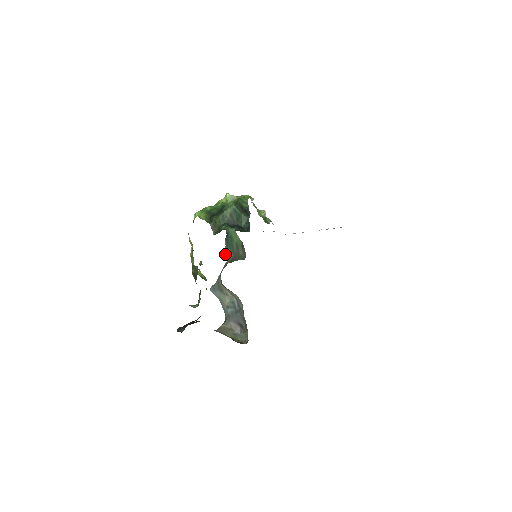
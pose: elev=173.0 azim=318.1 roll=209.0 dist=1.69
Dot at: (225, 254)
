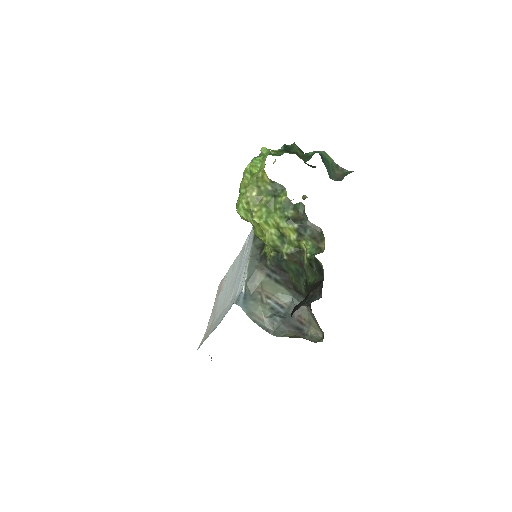
Dot at: (329, 176)
